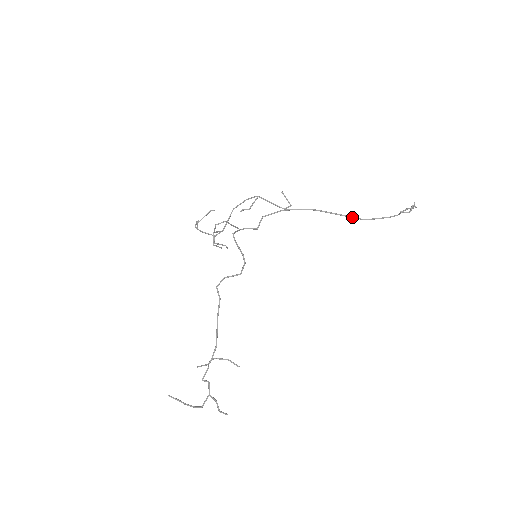
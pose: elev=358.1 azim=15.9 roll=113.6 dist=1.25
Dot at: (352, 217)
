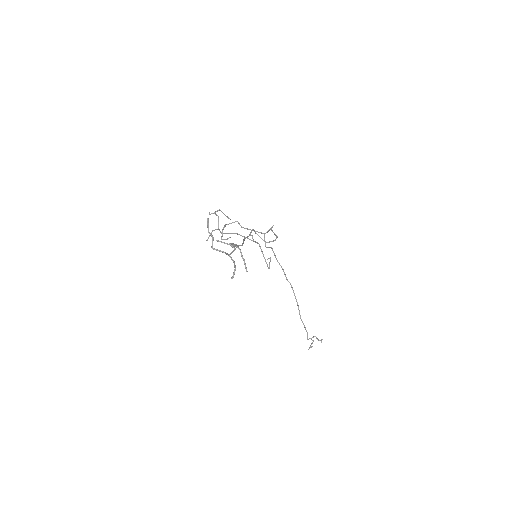
Dot at: occluded
